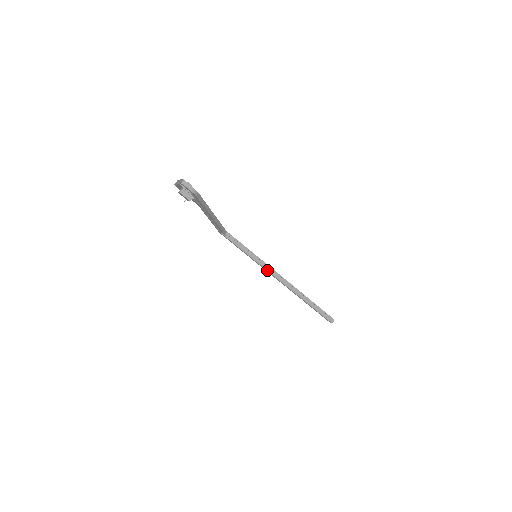
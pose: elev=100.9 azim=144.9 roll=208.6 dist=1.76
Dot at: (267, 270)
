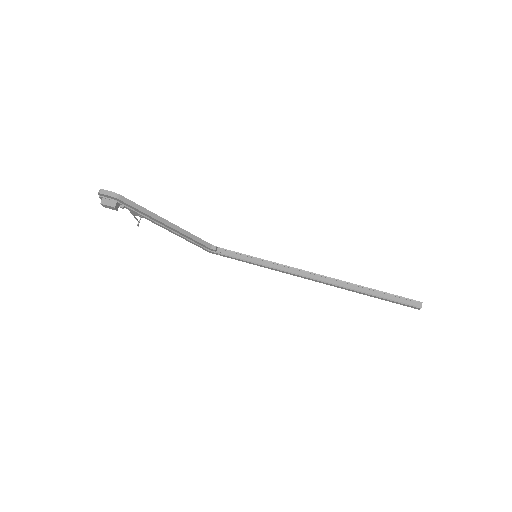
Dot at: (286, 271)
